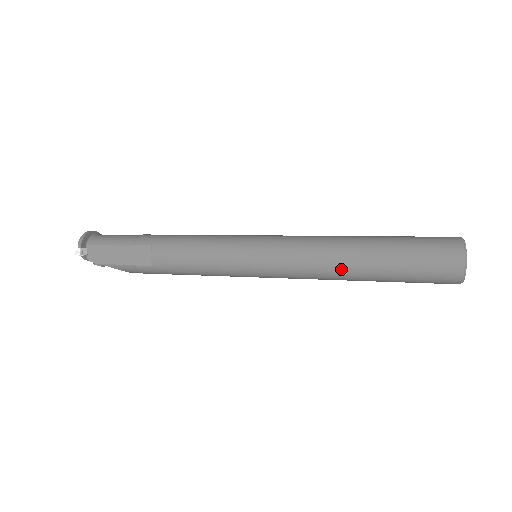
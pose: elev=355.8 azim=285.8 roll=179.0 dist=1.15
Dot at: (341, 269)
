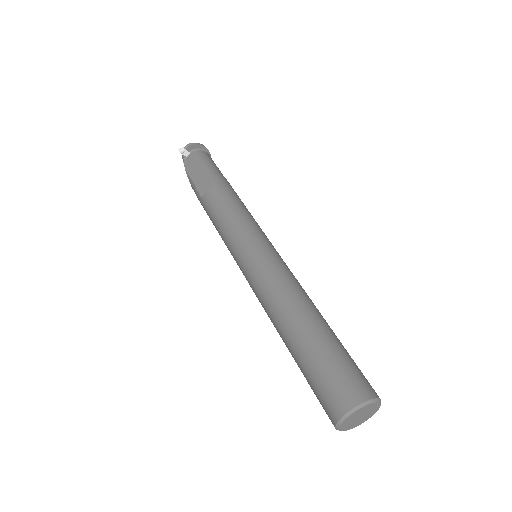
Dot at: (278, 318)
